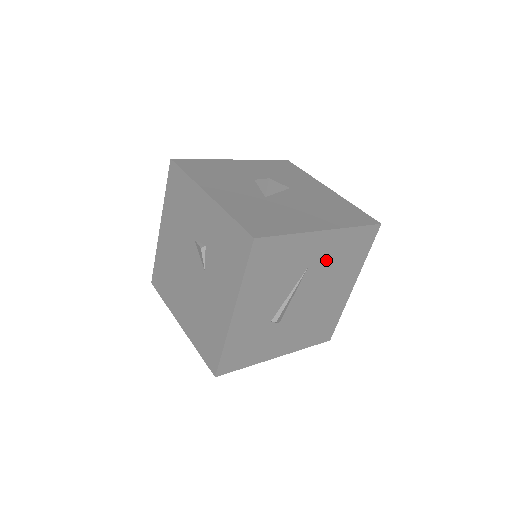
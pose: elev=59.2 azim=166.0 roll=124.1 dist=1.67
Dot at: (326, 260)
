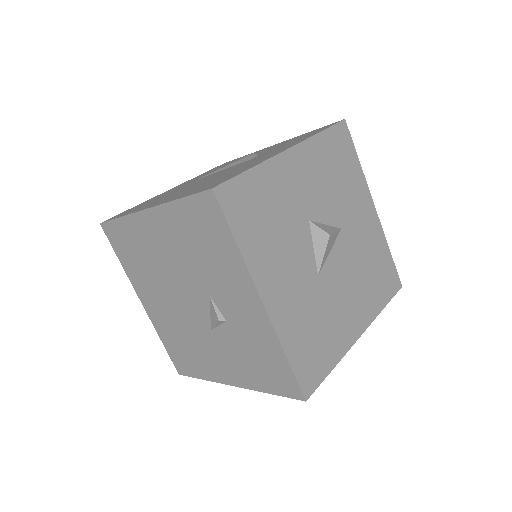
Dot at: occluded
